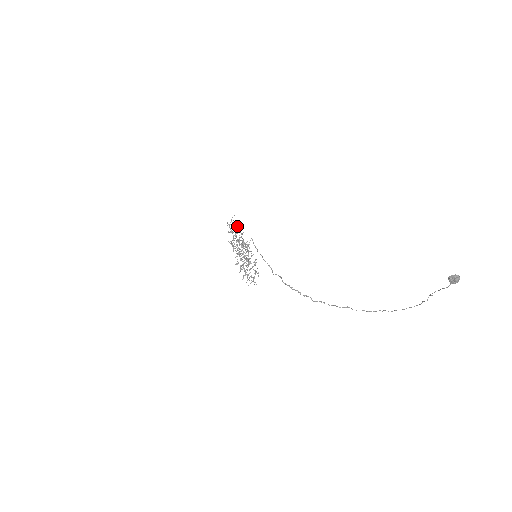
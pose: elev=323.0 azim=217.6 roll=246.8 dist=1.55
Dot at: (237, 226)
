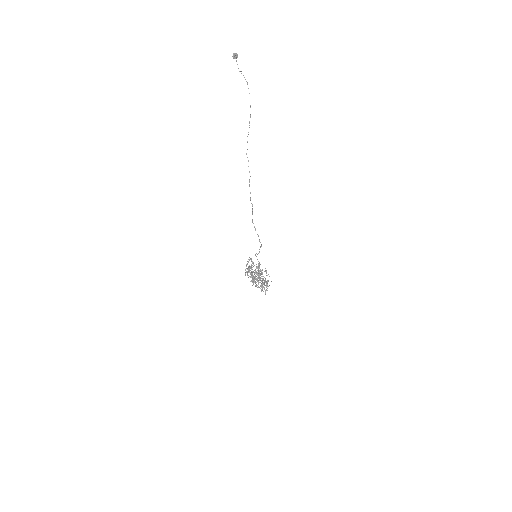
Dot at: occluded
